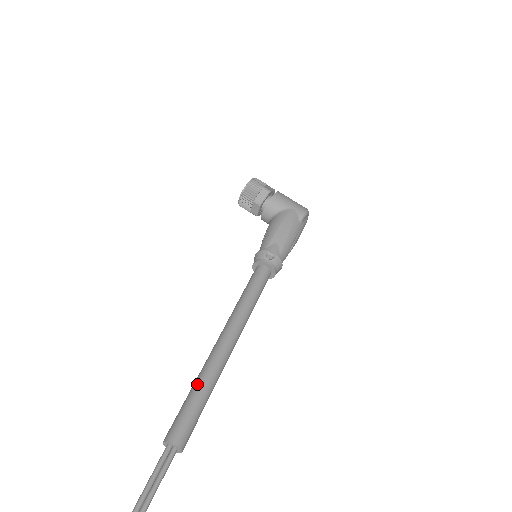
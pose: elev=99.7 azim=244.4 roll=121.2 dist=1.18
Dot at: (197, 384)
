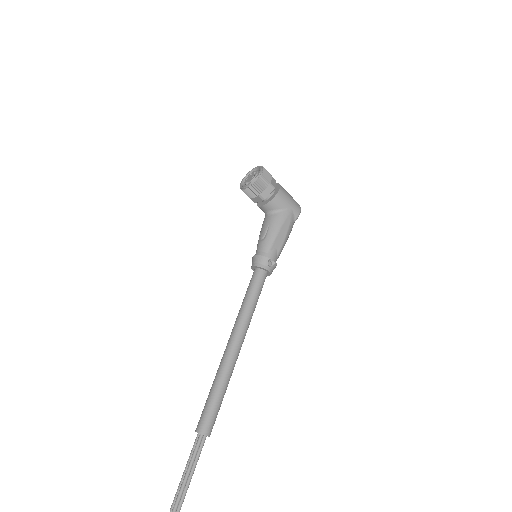
Dot at: (219, 387)
